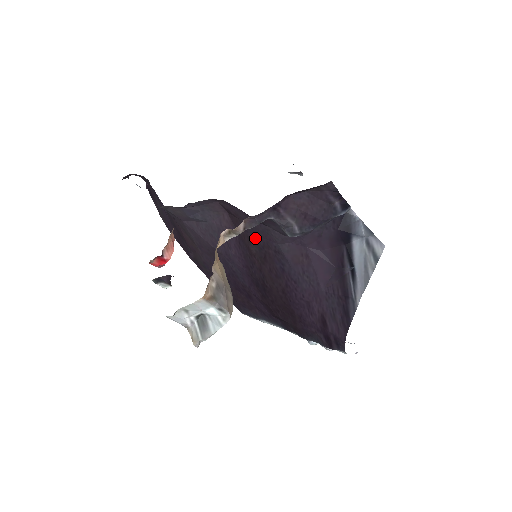
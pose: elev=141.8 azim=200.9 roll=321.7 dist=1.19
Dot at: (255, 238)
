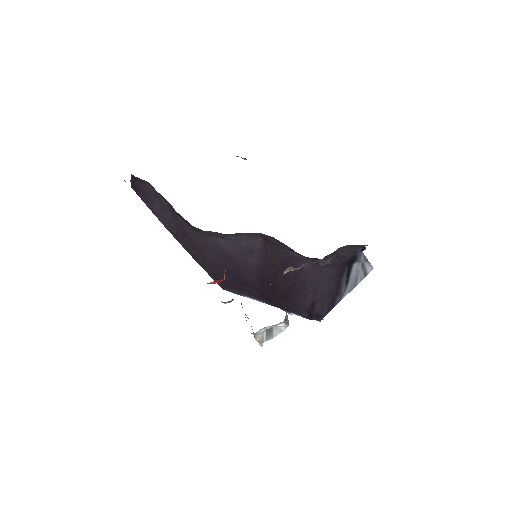
Dot at: (283, 258)
